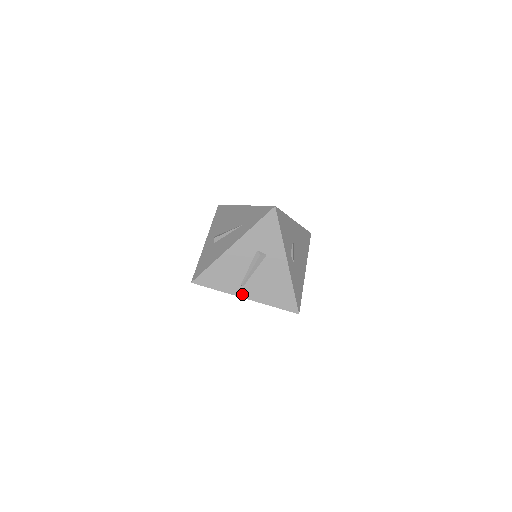
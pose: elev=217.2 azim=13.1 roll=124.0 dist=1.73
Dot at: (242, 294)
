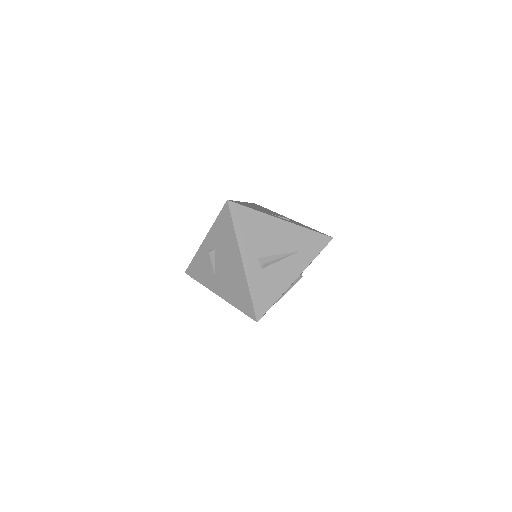
Dot at: occluded
